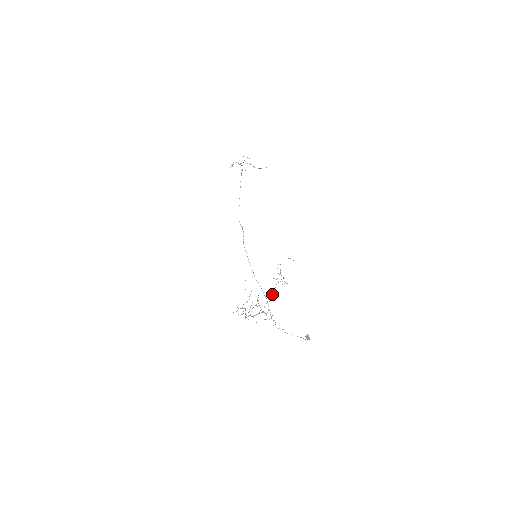
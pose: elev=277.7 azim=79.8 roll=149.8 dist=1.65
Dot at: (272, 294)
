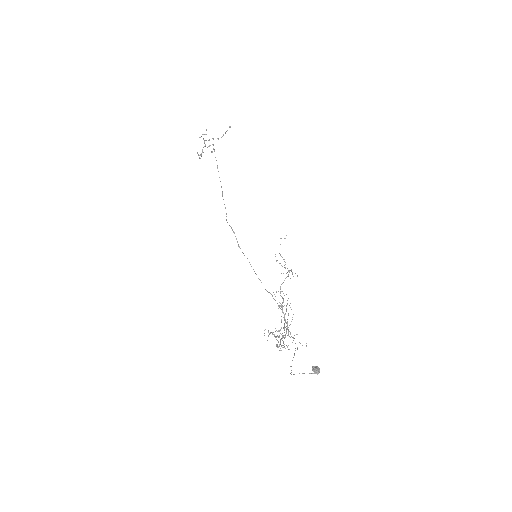
Dot at: occluded
